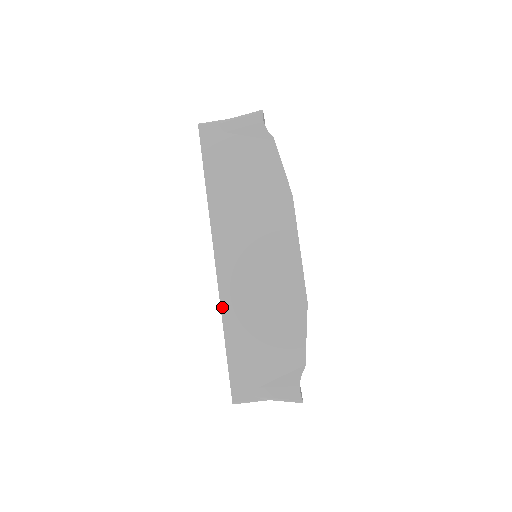
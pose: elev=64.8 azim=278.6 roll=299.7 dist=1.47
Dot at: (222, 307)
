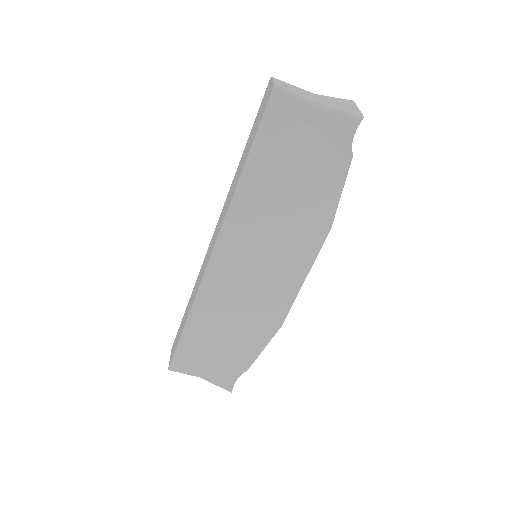
Dot at: (197, 297)
